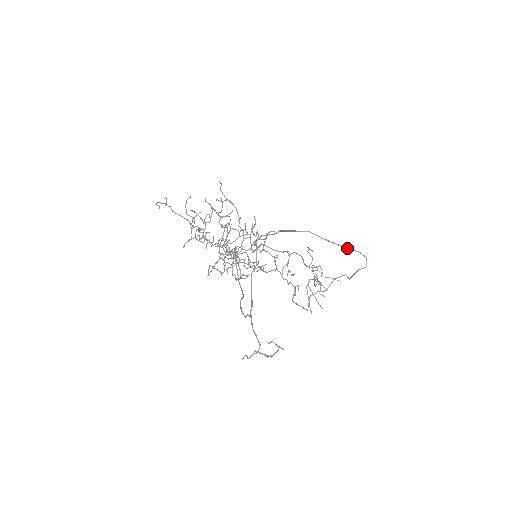
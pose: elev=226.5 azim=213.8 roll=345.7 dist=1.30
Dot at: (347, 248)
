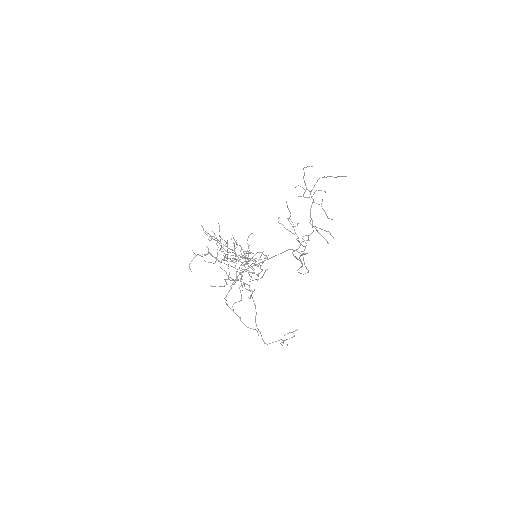
Dot at: occluded
